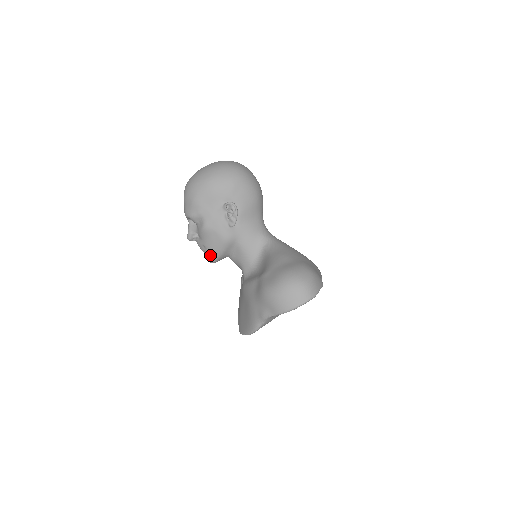
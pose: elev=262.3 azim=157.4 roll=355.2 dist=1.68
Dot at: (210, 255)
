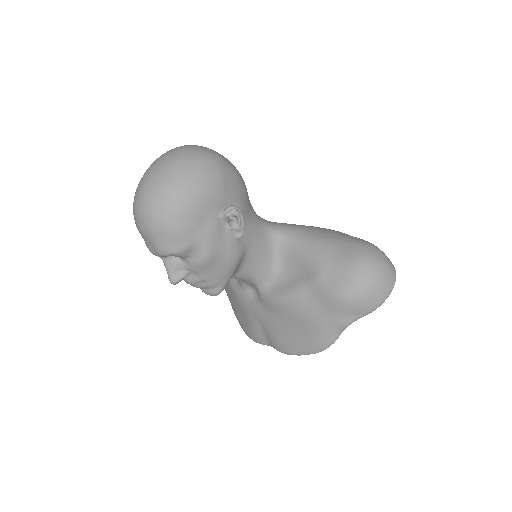
Dot at: (215, 288)
